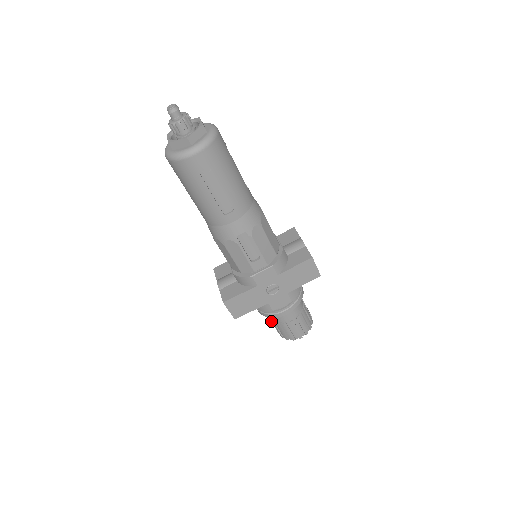
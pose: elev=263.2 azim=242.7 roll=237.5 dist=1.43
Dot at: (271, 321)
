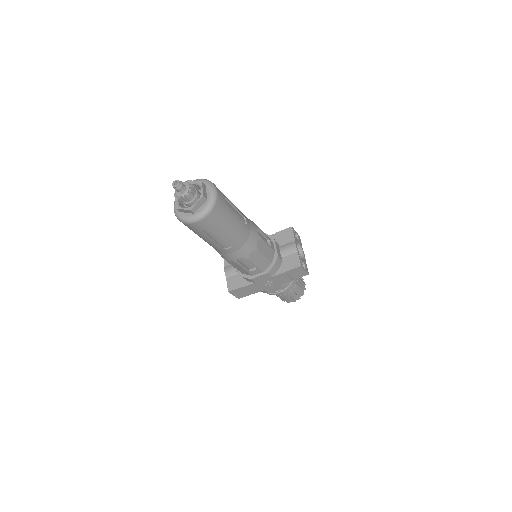
Dot at: occluded
